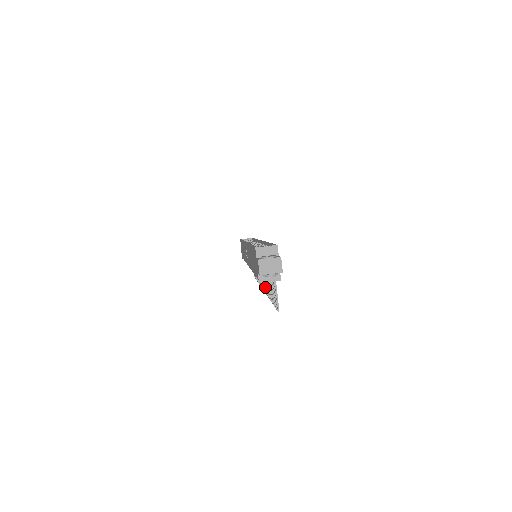
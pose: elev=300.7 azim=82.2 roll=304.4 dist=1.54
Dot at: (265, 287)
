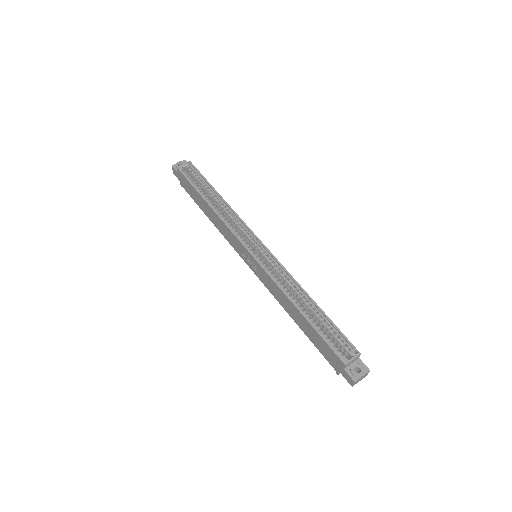
Dot at: occluded
